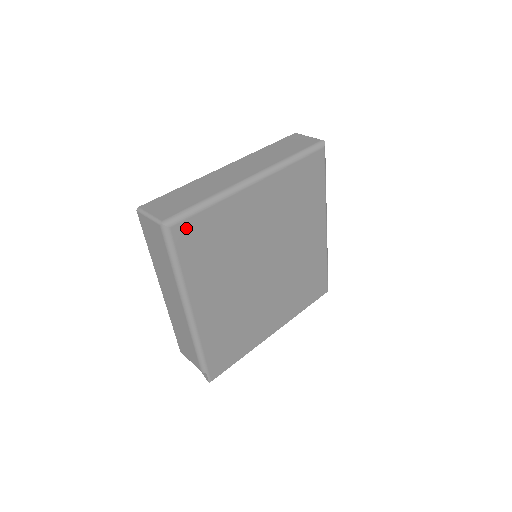
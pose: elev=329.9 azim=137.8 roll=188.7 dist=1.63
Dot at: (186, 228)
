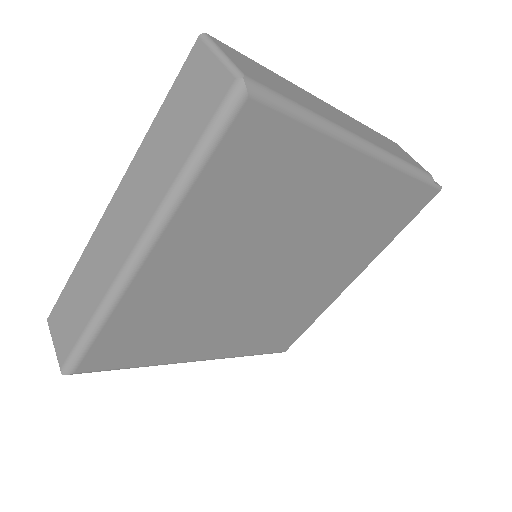
Dot at: (95, 357)
